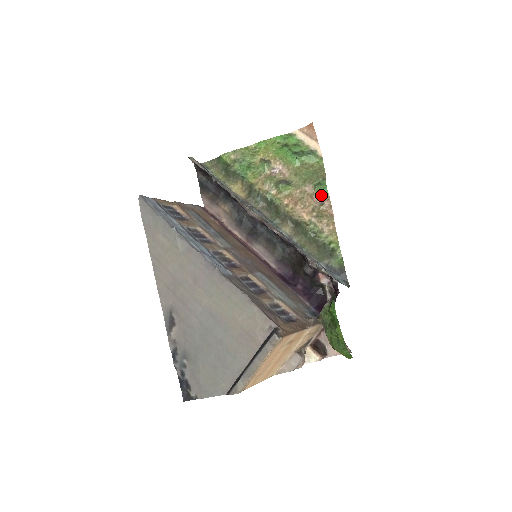
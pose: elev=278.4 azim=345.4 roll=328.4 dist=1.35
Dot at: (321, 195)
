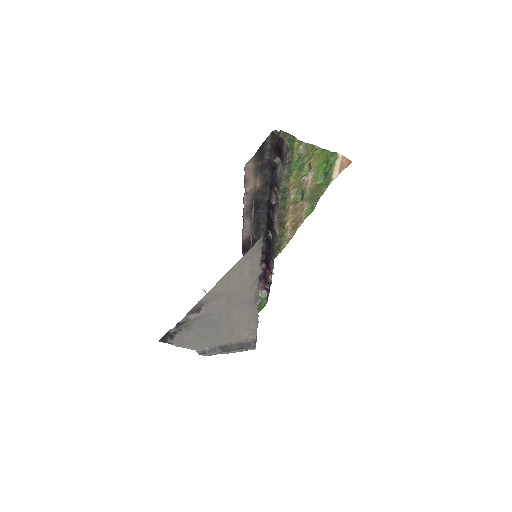
Dot at: (306, 213)
